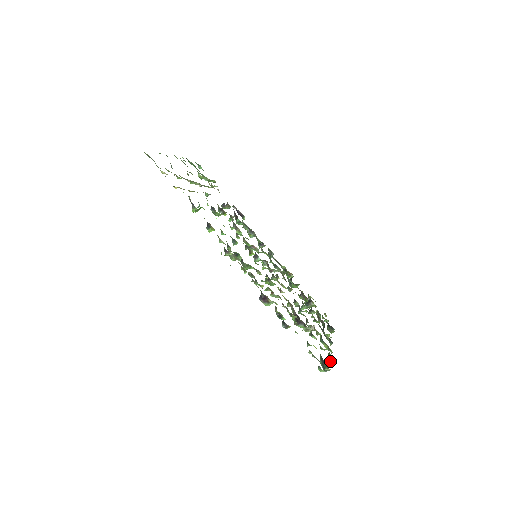
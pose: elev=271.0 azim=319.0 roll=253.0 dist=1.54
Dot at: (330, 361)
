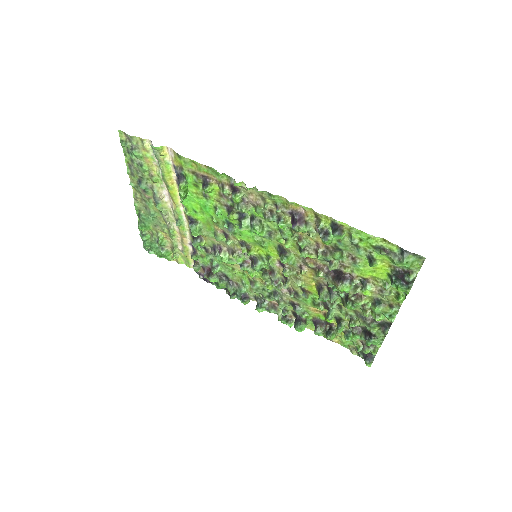
Dot at: (405, 296)
